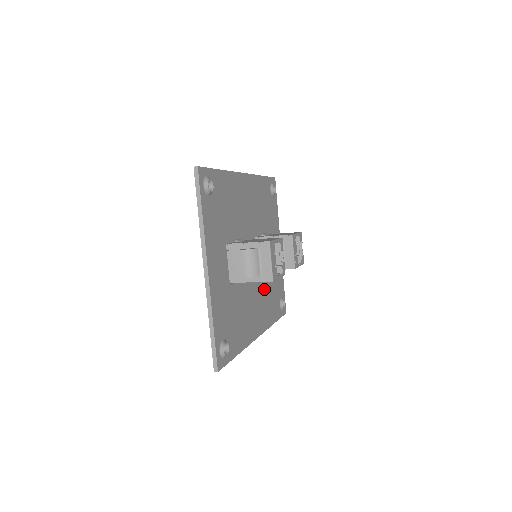
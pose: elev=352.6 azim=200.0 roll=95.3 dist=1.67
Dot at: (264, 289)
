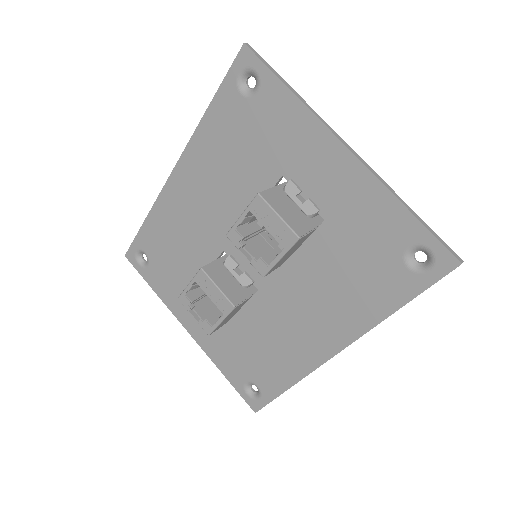
Dot at: (269, 322)
